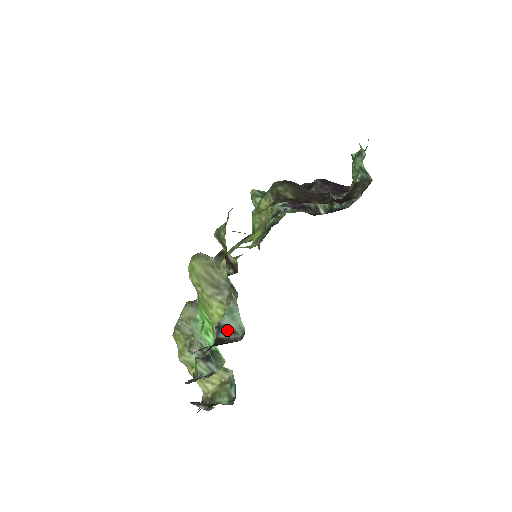
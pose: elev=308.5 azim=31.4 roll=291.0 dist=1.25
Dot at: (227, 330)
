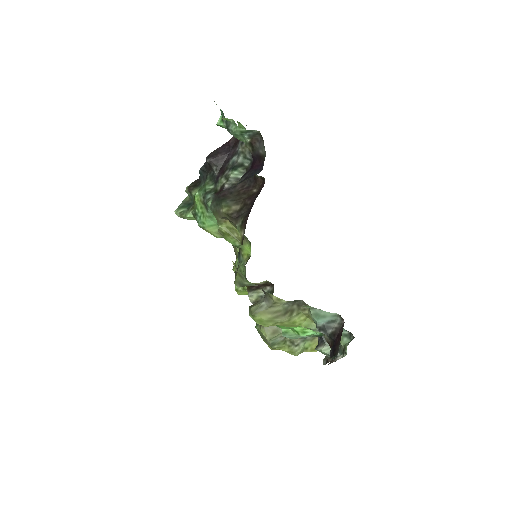
Dot at: (328, 325)
